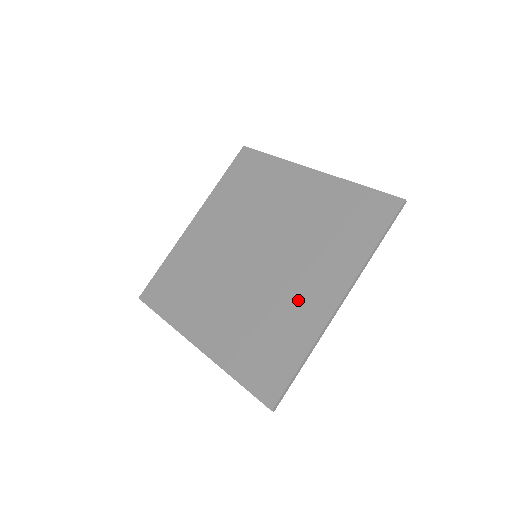
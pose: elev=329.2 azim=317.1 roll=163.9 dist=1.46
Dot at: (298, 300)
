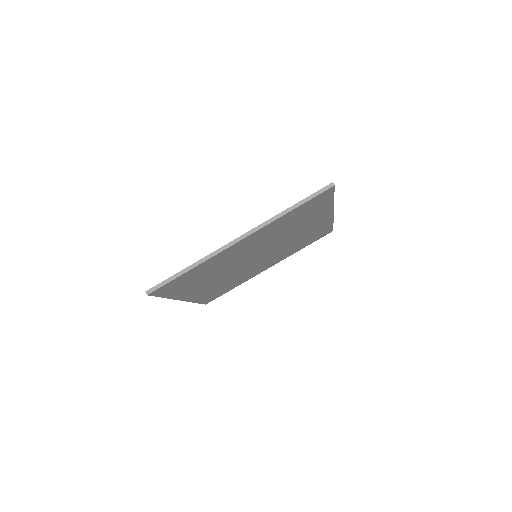
Dot at: occluded
